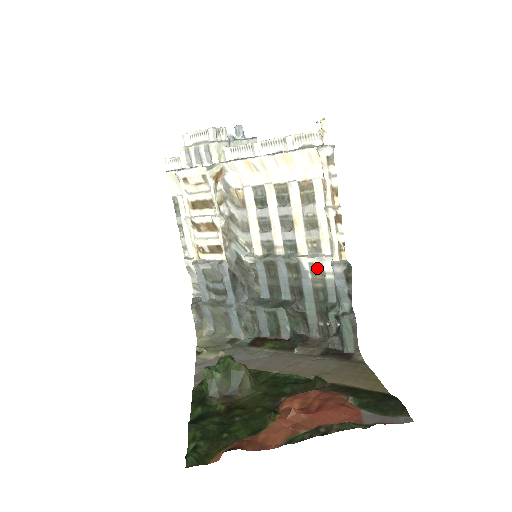
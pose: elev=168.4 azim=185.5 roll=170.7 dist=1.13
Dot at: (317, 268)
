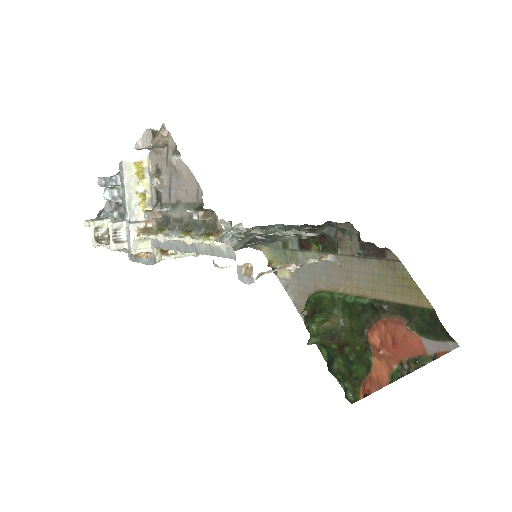
Dot at: (307, 231)
